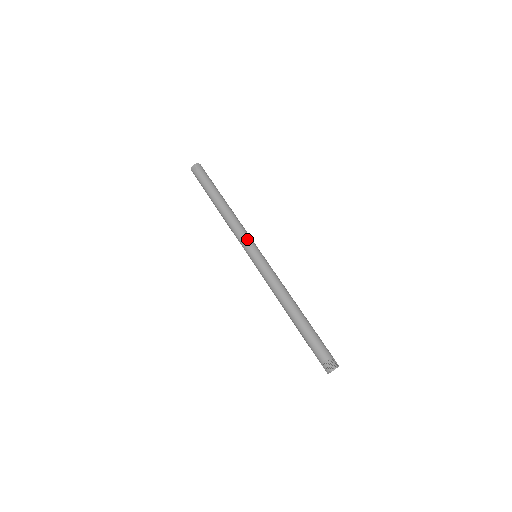
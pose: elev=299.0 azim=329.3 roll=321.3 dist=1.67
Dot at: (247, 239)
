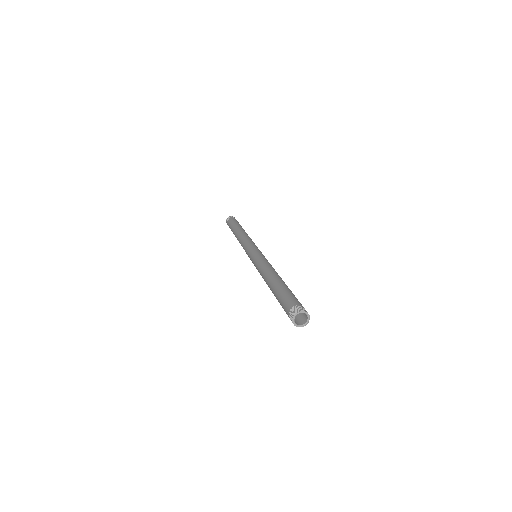
Dot at: (253, 244)
